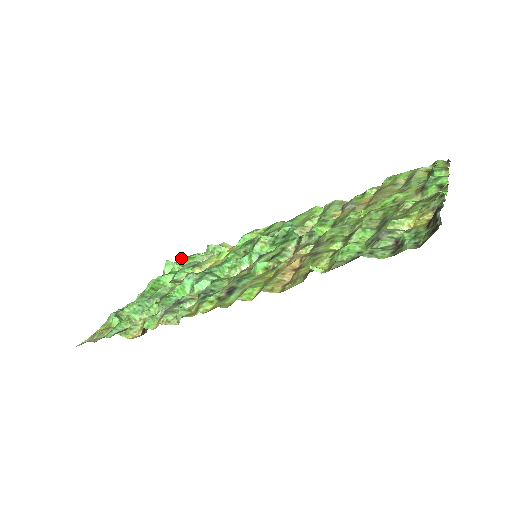
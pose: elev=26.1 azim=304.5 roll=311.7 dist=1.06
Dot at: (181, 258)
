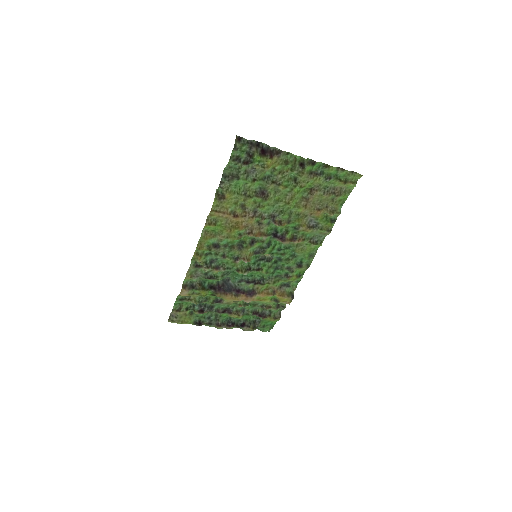
Dot at: (265, 324)
